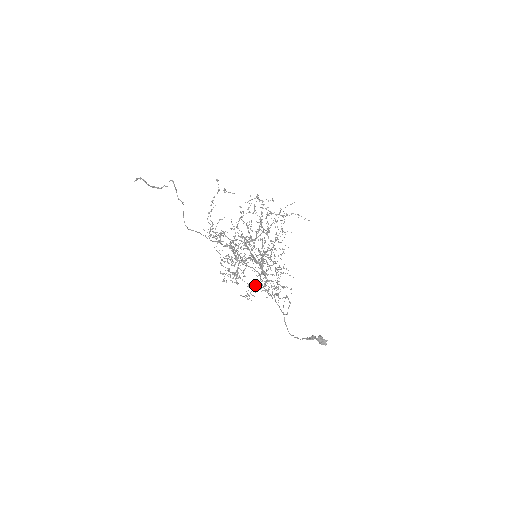
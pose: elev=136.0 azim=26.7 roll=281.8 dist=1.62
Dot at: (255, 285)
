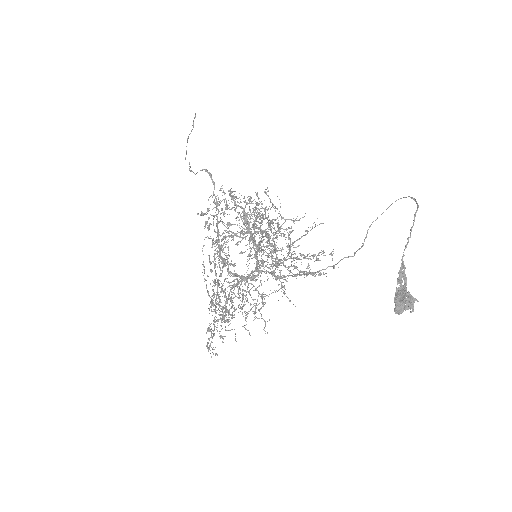
Dot at: (288, 236)
